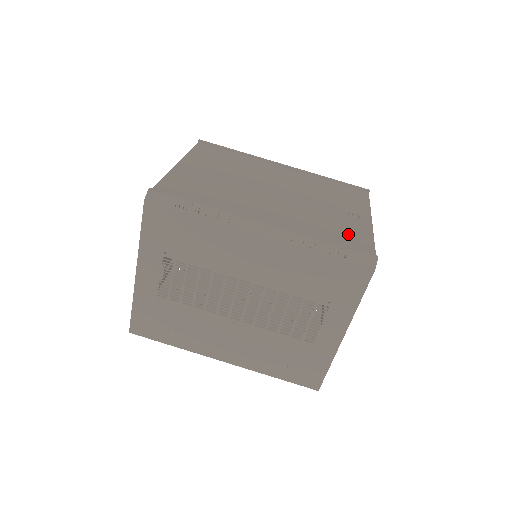
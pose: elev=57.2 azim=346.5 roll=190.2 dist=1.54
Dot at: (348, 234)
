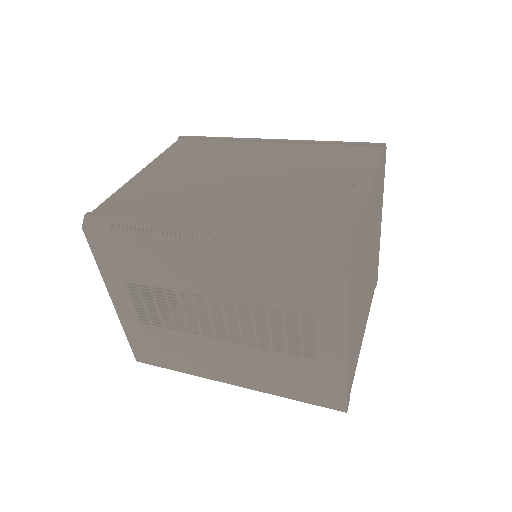
Dot at: (323, 217)
